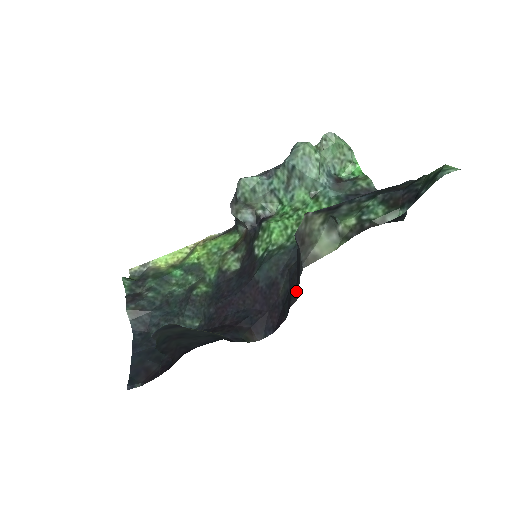
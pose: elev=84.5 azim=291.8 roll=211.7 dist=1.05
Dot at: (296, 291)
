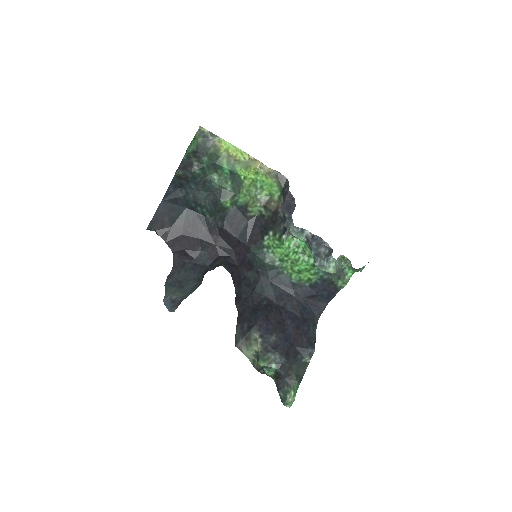
Dot at: (241, 311)
